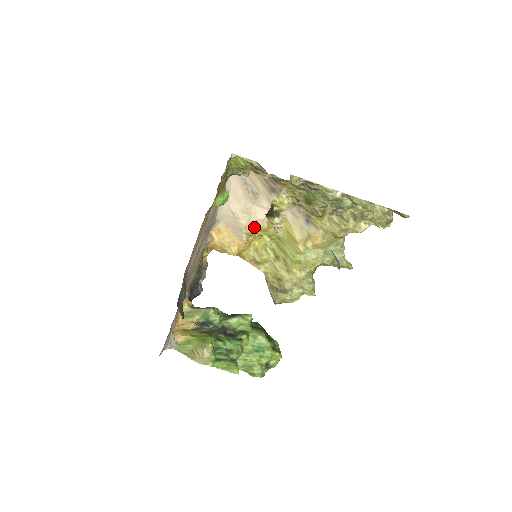
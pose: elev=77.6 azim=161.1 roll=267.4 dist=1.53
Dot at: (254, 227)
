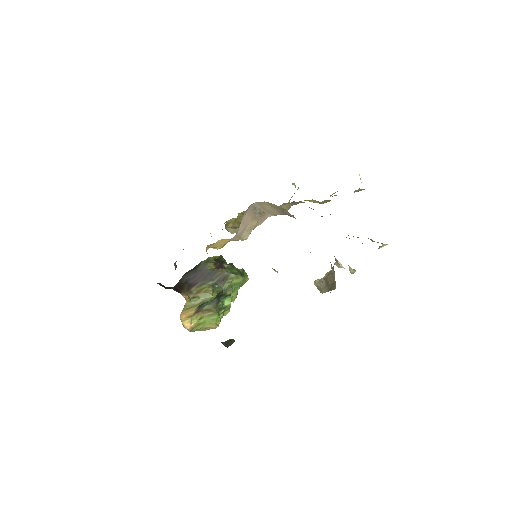
Dot at: occluded
